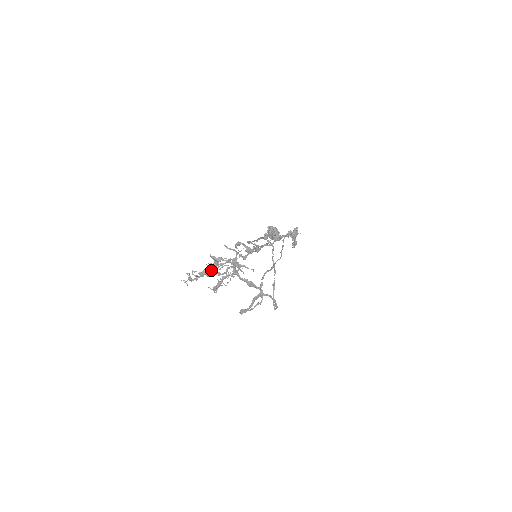
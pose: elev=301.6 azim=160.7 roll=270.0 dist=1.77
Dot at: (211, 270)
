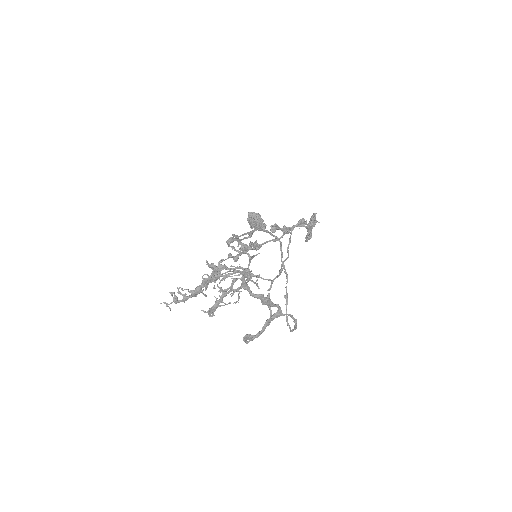
Dot at: (206, 284)
